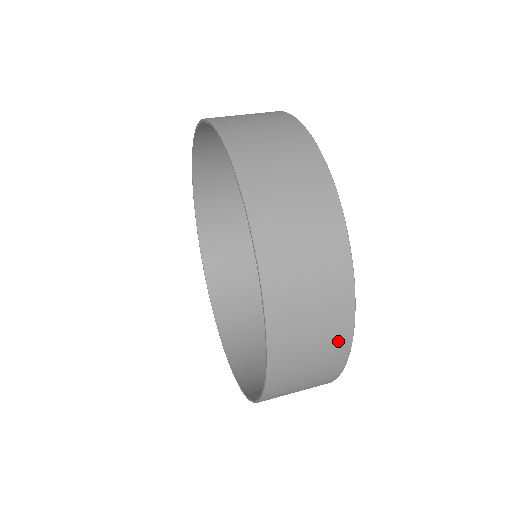
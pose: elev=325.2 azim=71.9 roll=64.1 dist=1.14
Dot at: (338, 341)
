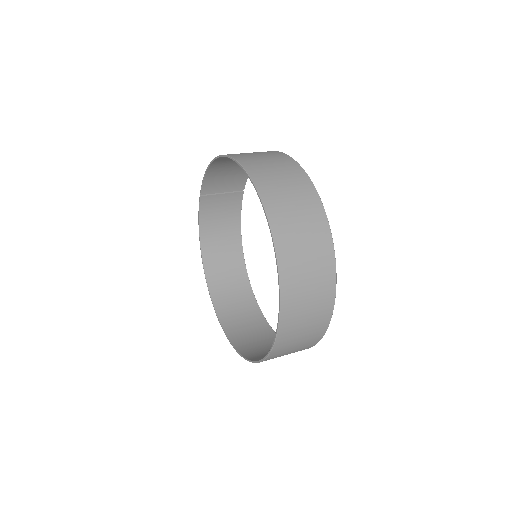
Dot at: (315, 211)
